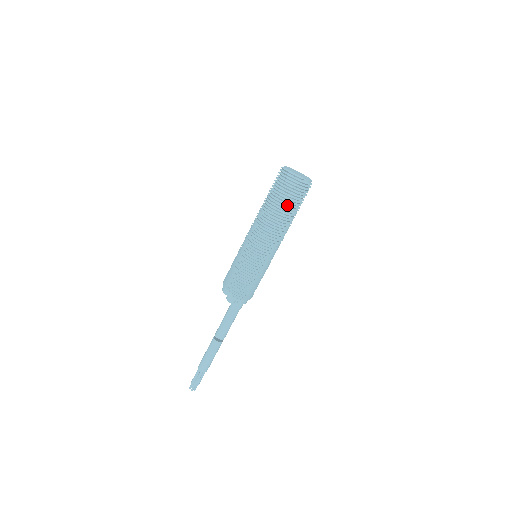
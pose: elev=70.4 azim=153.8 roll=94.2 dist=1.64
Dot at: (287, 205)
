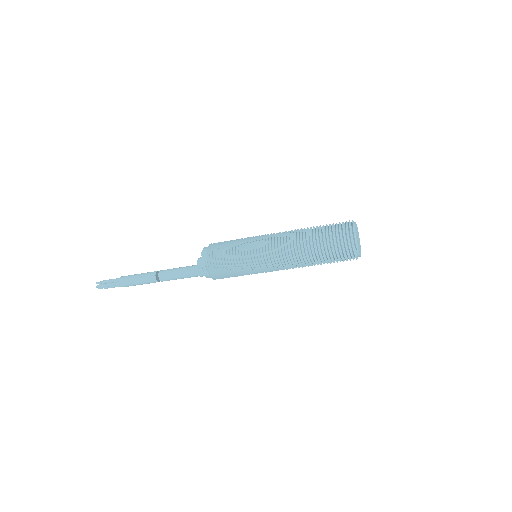
Dot at: (323, 252)
